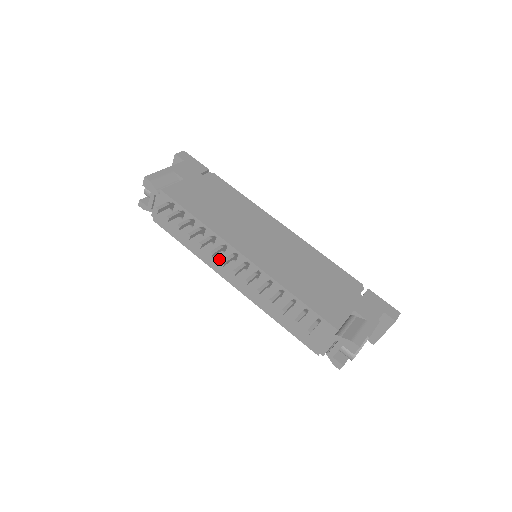
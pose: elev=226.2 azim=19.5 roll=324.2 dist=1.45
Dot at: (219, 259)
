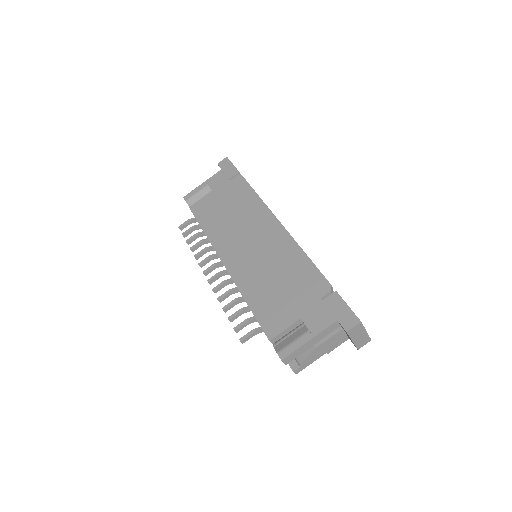
Dot at: occluded
